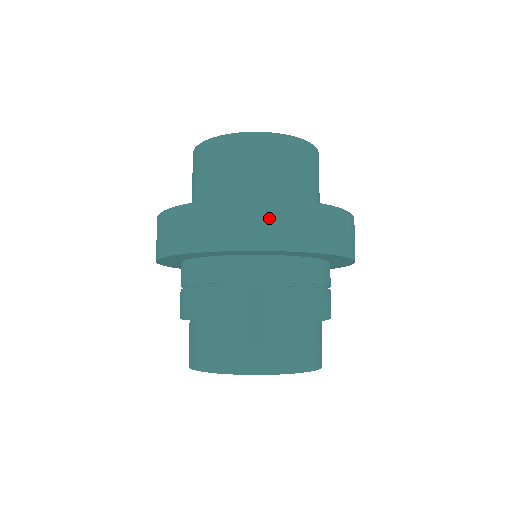
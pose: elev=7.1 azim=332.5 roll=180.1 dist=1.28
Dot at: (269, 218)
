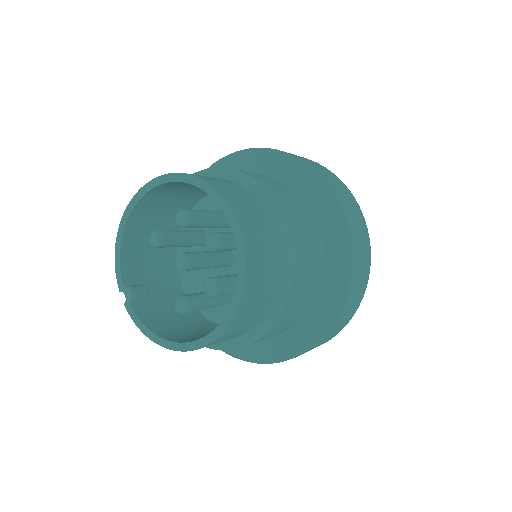
Dot at: (328, 172)
